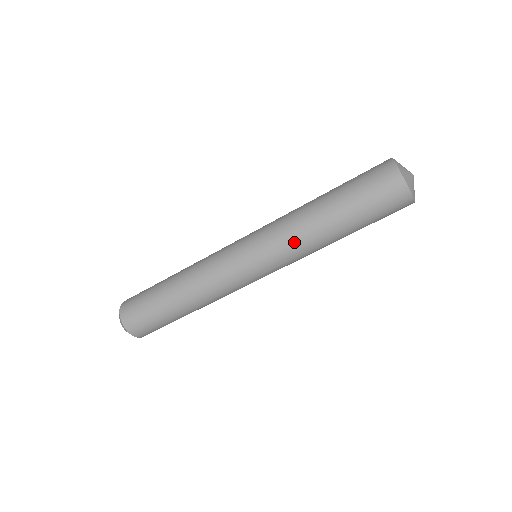
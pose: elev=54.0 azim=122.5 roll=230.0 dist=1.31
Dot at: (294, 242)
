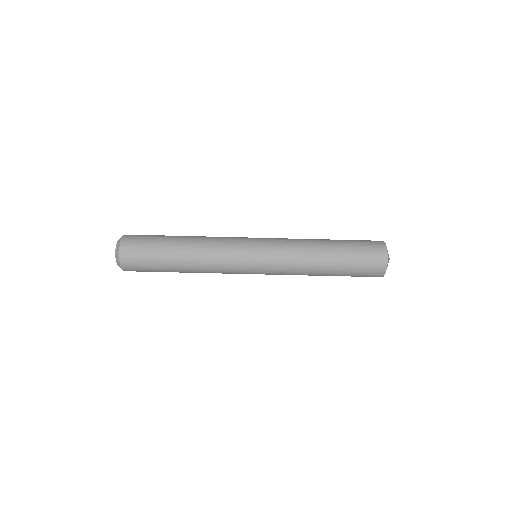
Dot at: (295, 247)
